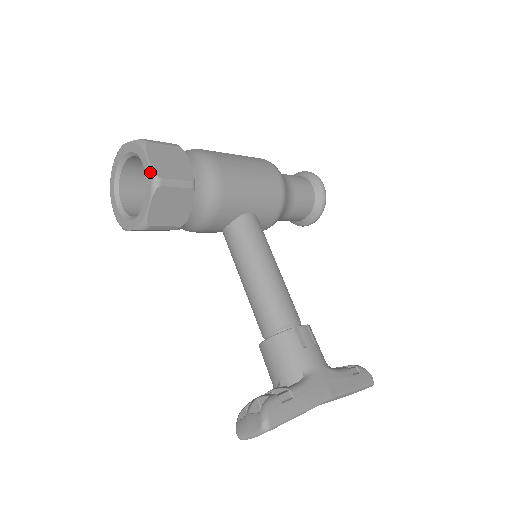
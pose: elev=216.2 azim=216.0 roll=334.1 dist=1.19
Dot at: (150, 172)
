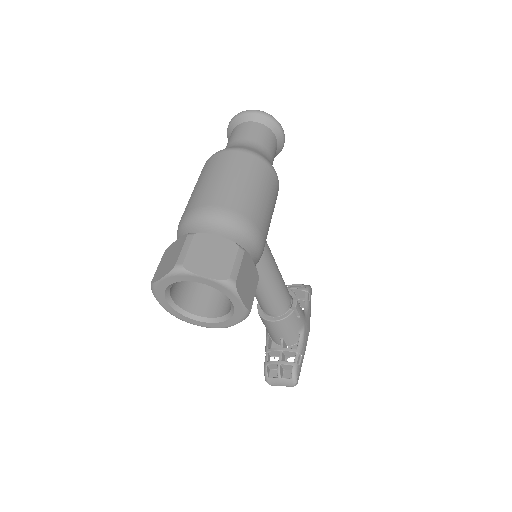
Dot at: (243, 310)
